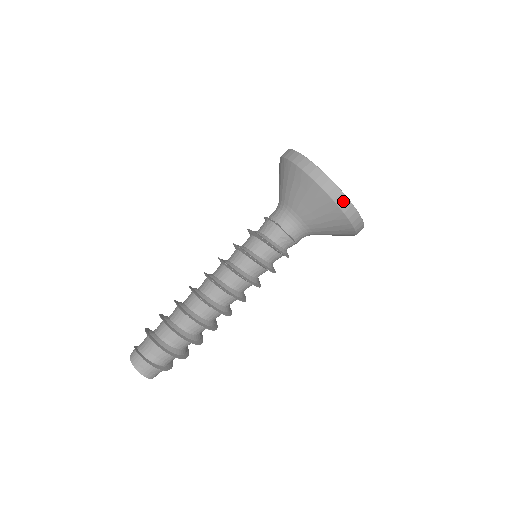
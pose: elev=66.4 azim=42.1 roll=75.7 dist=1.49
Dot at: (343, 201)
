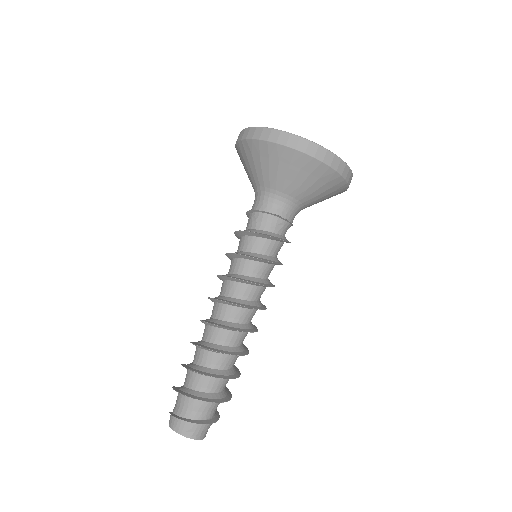
Dot at: (332, 159)
